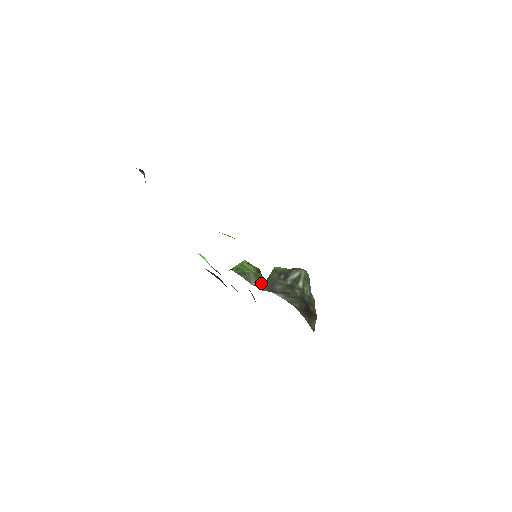
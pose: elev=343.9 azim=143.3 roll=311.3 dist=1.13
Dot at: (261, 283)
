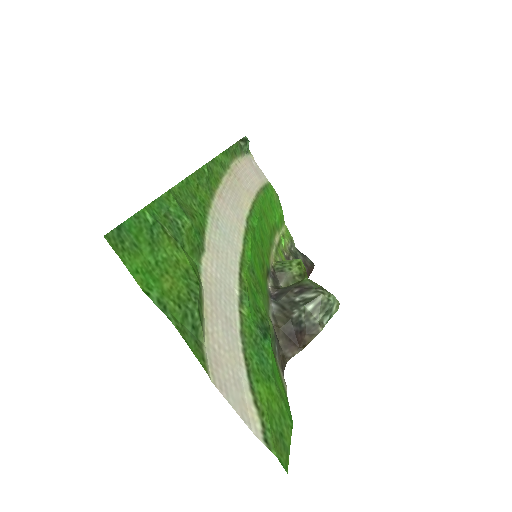
Dot at: occluded
